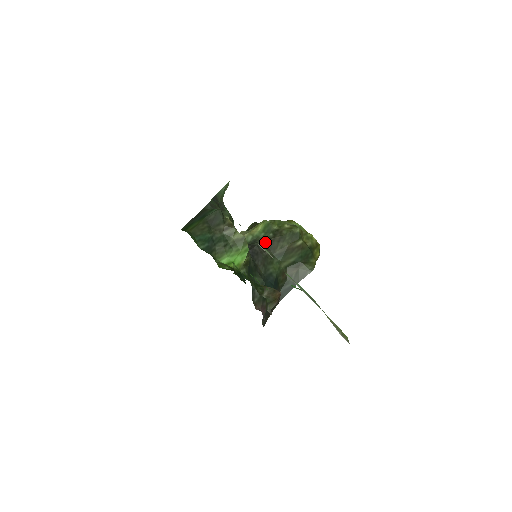
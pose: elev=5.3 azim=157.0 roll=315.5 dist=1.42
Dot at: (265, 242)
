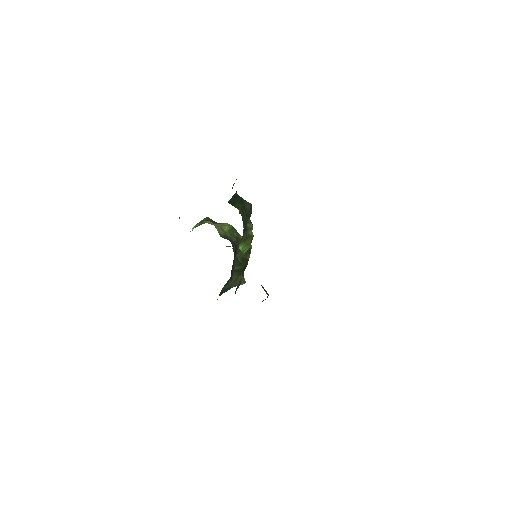
Dot at: occluded
